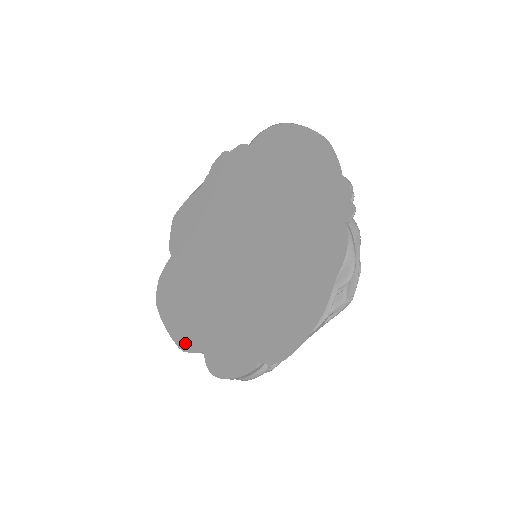
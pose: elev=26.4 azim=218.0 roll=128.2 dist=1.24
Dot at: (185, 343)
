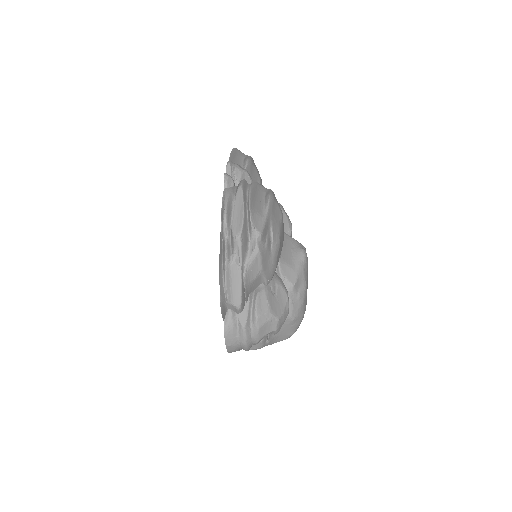
Dot at: occluded
